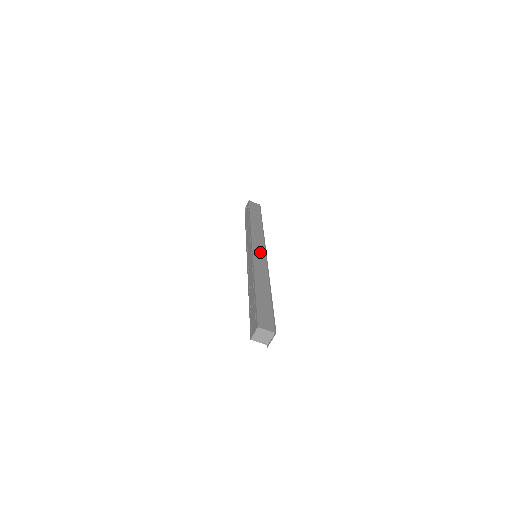
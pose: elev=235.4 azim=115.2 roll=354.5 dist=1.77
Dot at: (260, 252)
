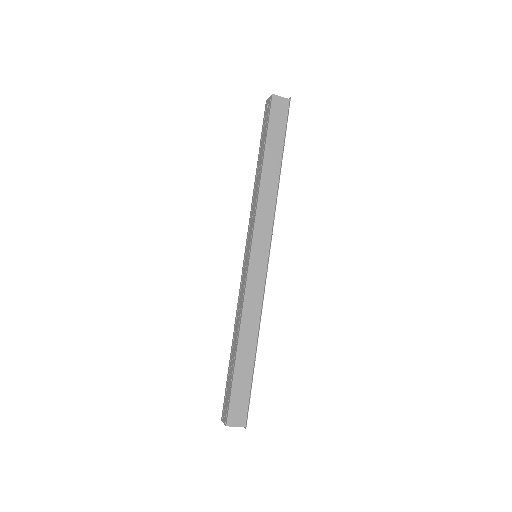
Dot at: (260, 259)
